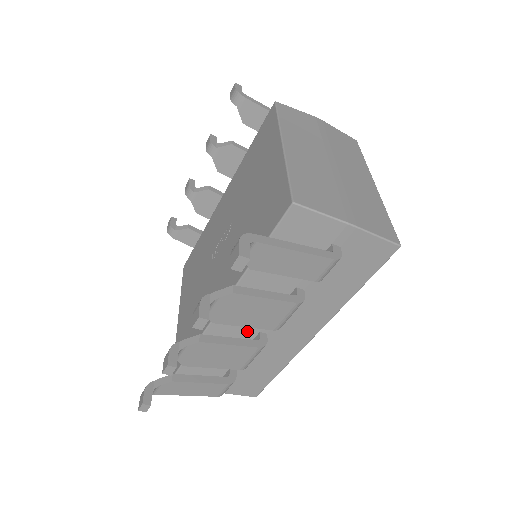
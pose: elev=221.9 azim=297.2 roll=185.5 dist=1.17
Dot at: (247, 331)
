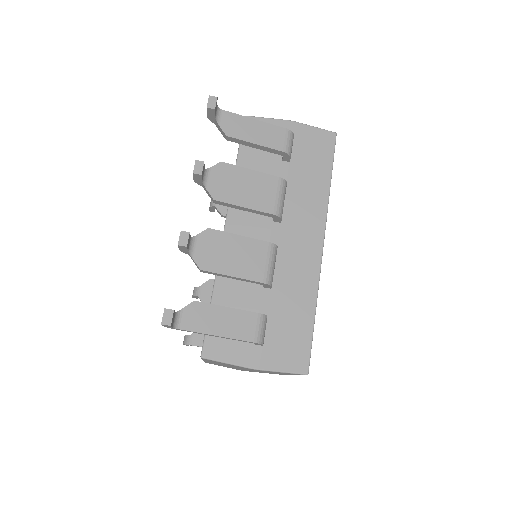
Dot at: occluded
